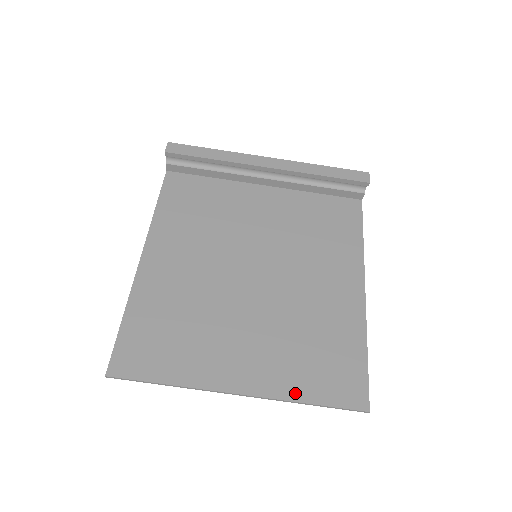
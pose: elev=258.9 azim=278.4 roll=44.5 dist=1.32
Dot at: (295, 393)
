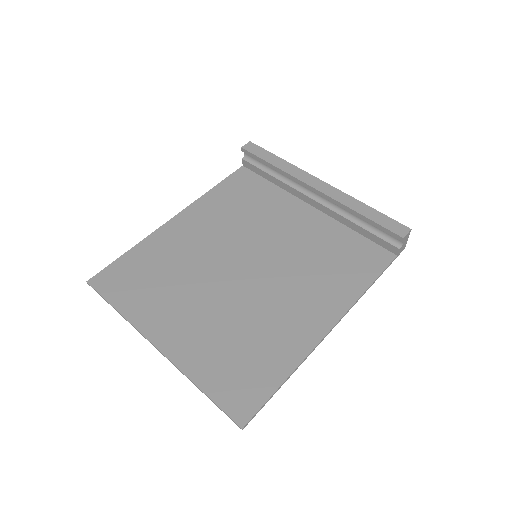
Dot at: (195, 373)
